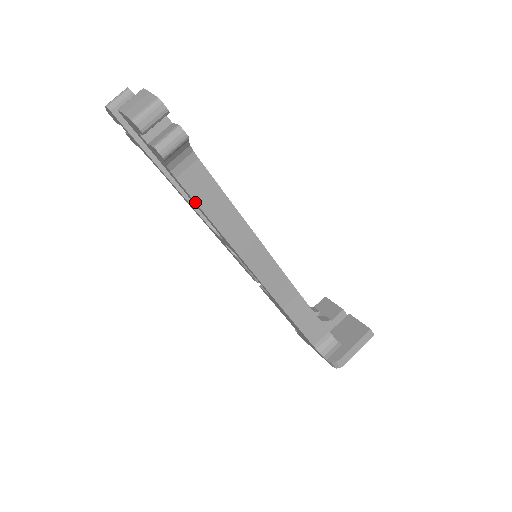
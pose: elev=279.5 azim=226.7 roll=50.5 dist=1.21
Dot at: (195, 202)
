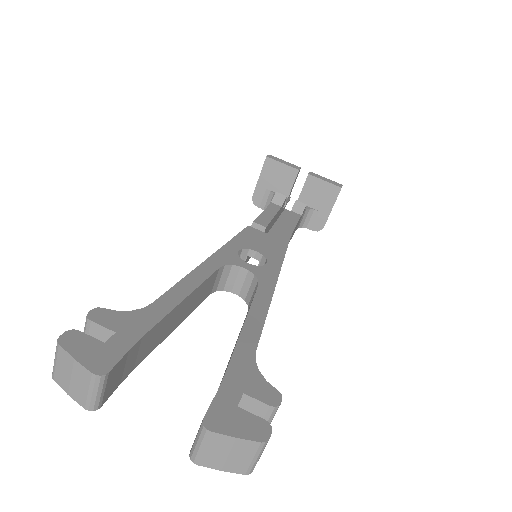
Dot at: occluded
